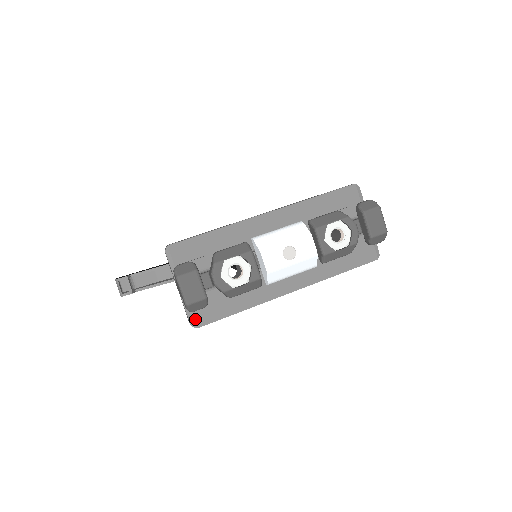
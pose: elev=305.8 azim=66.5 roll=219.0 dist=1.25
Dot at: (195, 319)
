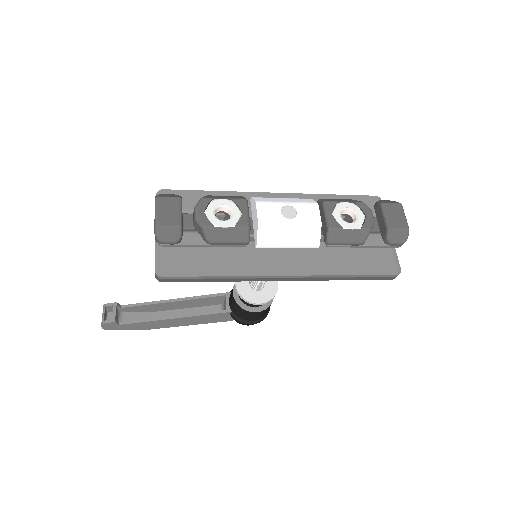
Dot at: (162, 266)
